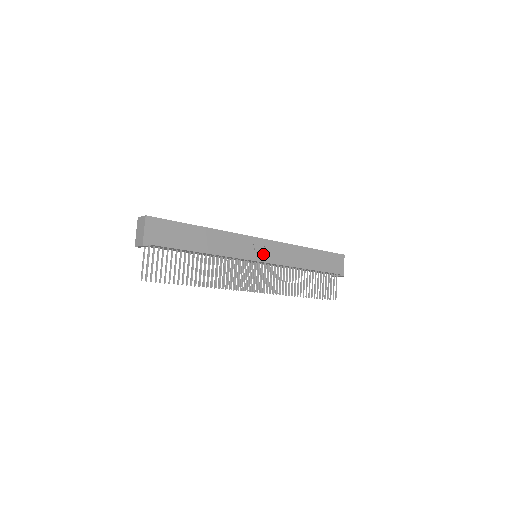
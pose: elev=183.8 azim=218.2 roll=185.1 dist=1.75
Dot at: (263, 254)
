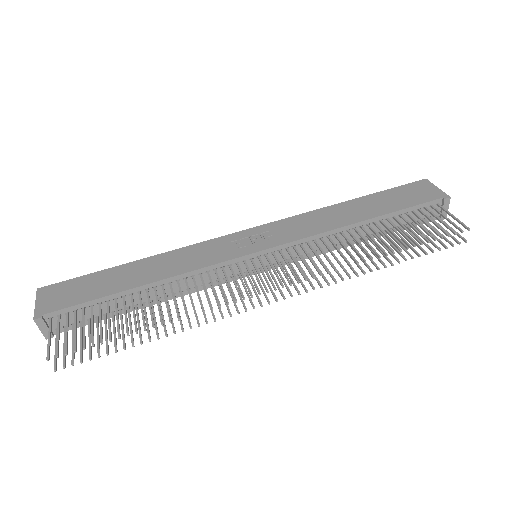
Dot at: (258, 243)
